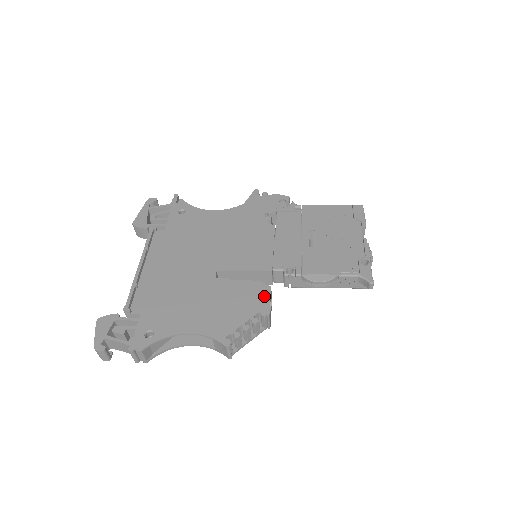
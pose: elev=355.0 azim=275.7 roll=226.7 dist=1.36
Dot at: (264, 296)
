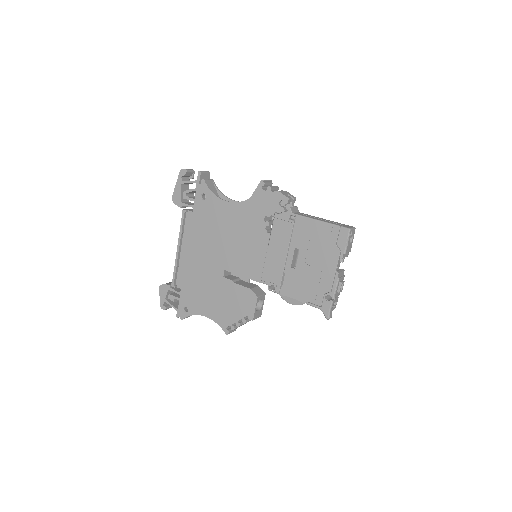
Dot at: (252, 304)
